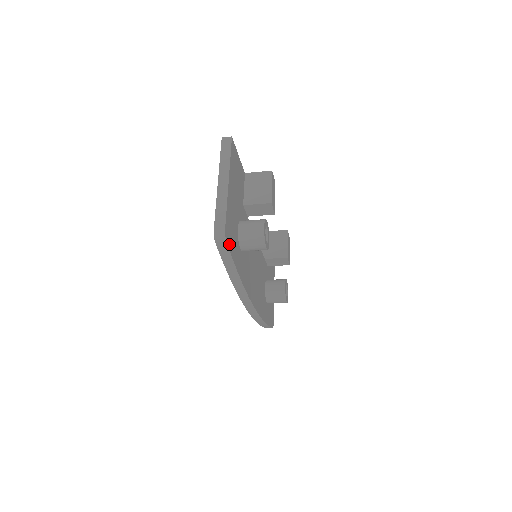
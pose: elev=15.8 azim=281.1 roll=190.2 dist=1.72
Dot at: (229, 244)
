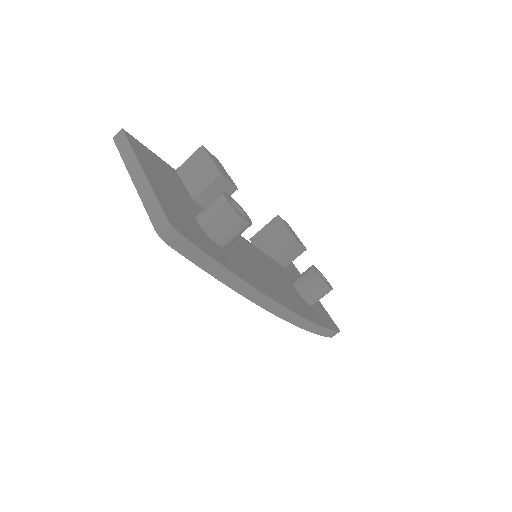
Dot at: (188, 237)
